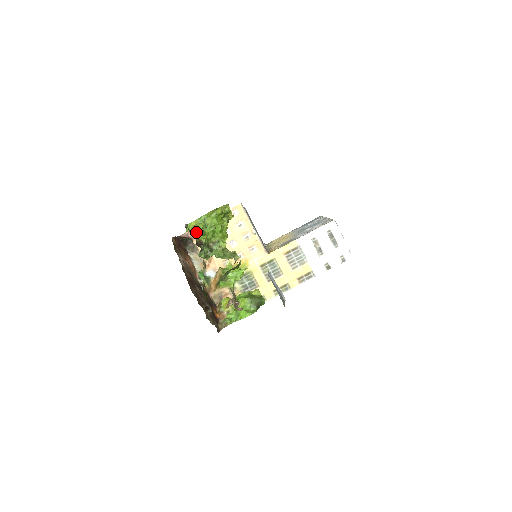
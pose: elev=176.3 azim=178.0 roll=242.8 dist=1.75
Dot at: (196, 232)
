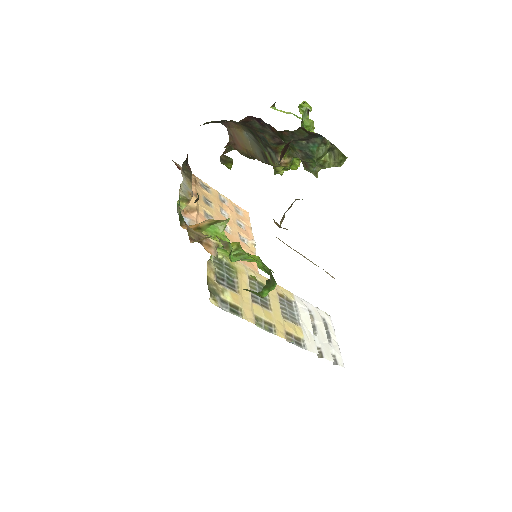
Dot at: (305, 101)
